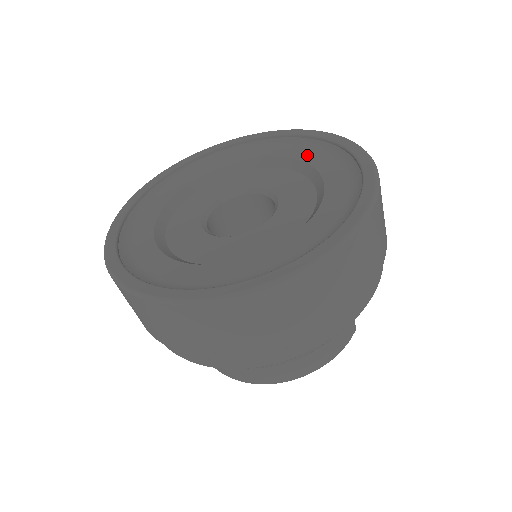
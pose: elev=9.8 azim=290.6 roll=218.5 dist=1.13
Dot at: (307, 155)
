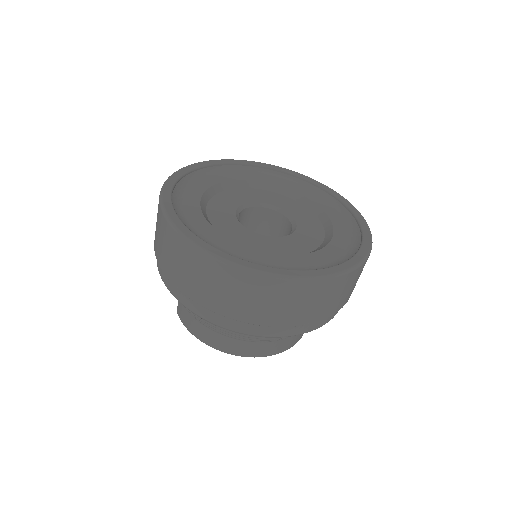
Dot at: (301, 190)
